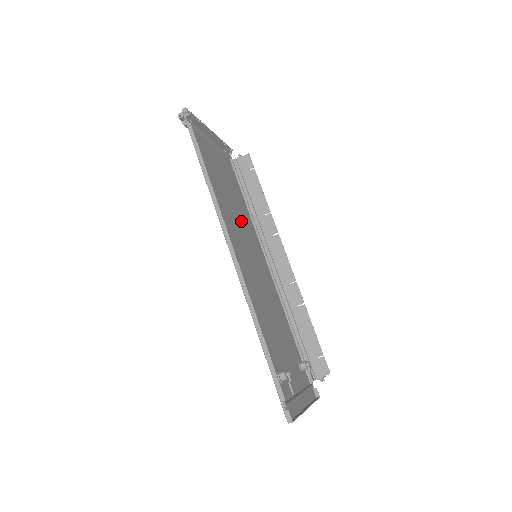
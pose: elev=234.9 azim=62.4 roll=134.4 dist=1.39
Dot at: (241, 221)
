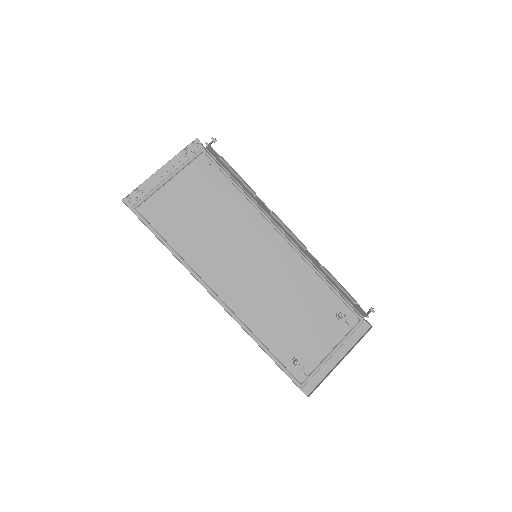
Dot at: (230, 231)
